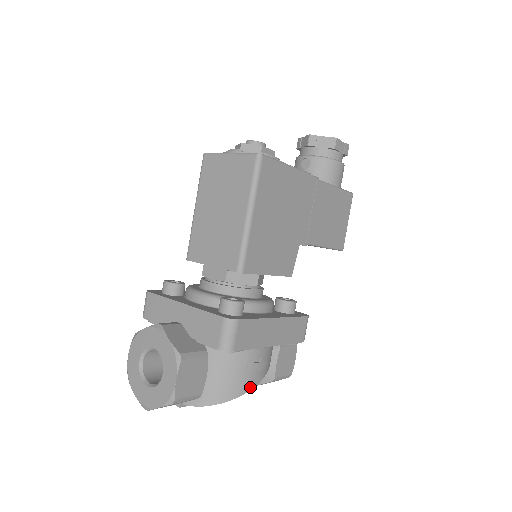
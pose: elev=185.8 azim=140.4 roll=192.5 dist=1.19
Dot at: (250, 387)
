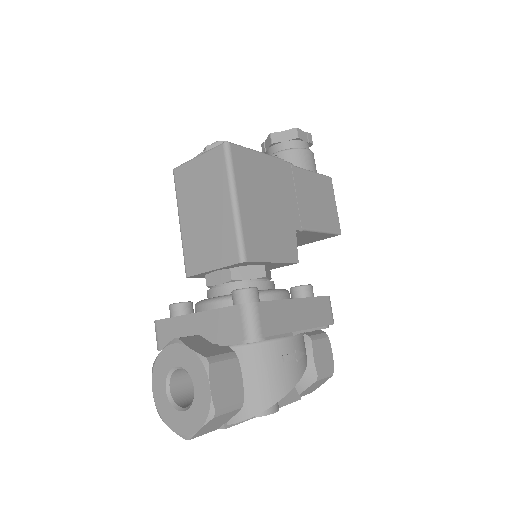
Dot at: (293, 383)
